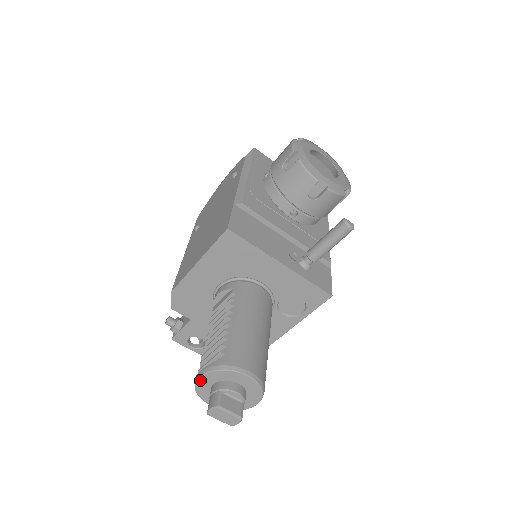
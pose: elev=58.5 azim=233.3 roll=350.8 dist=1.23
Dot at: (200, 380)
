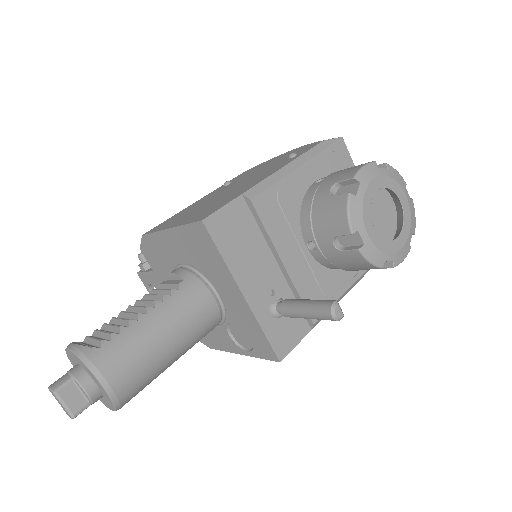
Dot at: (68, 351)
